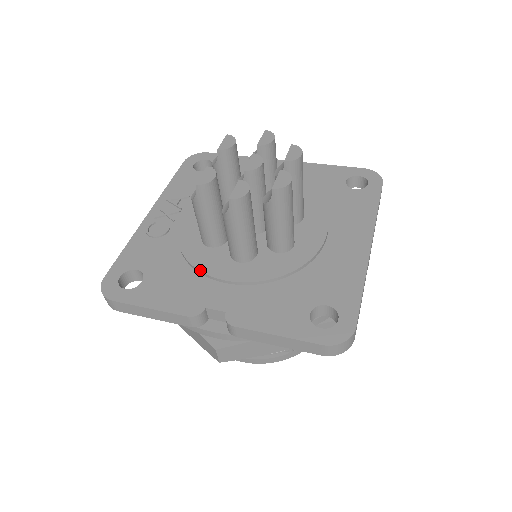
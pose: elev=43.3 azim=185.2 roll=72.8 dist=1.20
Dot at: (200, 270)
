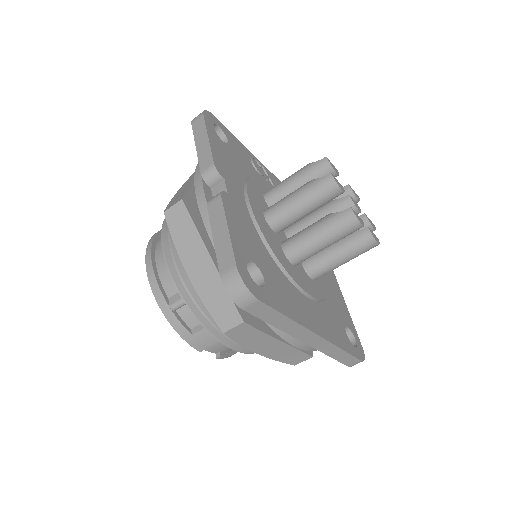
Dot at: (248, 183)
